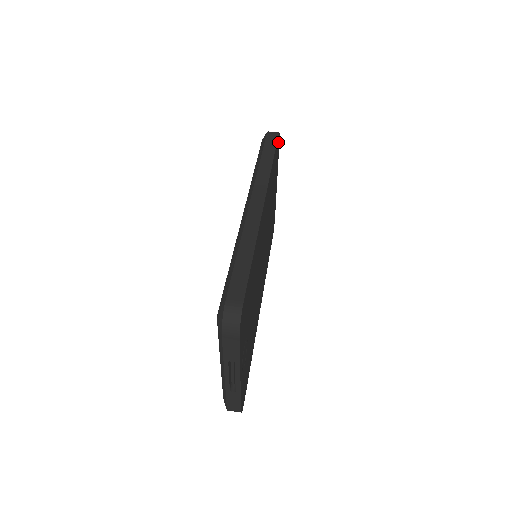
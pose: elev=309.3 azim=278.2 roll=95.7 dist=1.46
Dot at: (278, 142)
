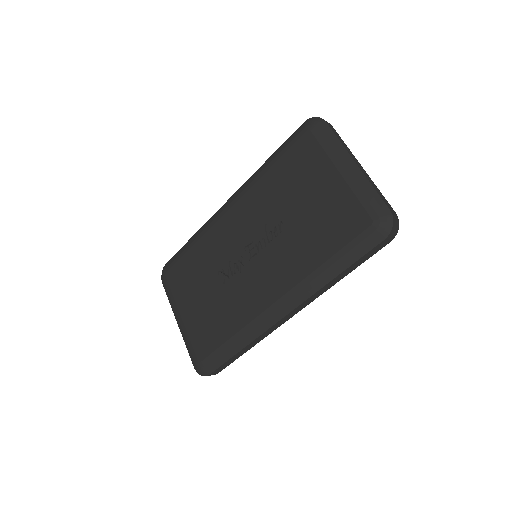
Dot at: occluded
